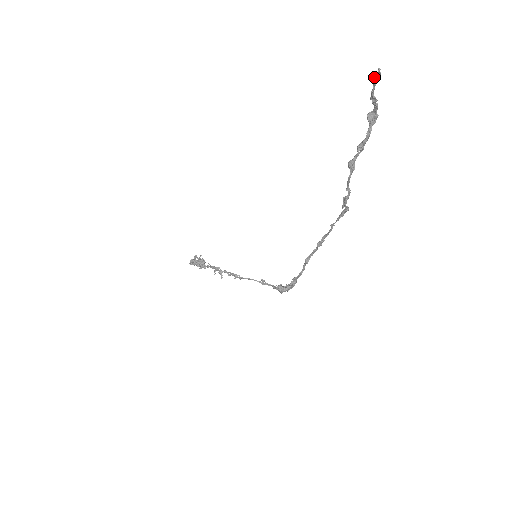
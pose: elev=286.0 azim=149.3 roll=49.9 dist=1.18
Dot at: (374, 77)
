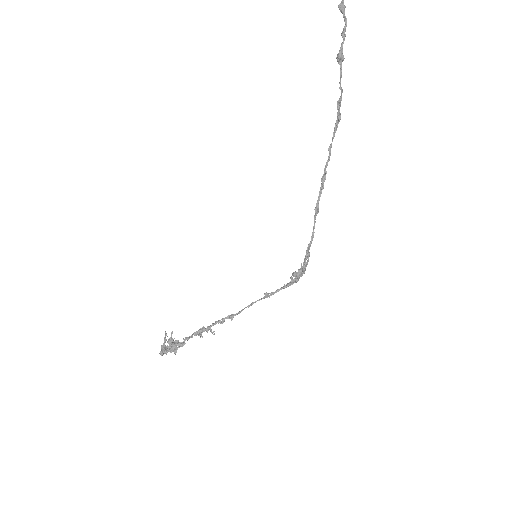
Dot at: out of frame
